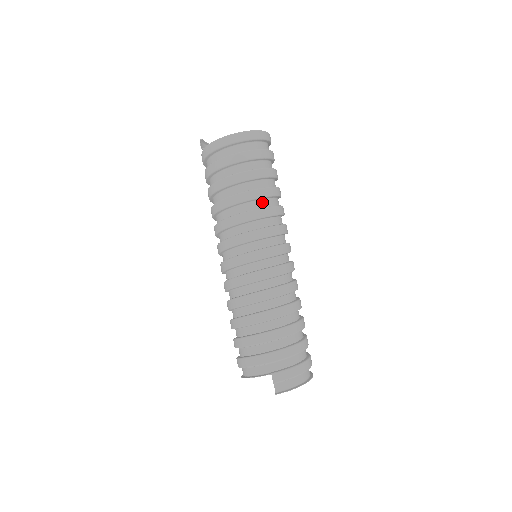
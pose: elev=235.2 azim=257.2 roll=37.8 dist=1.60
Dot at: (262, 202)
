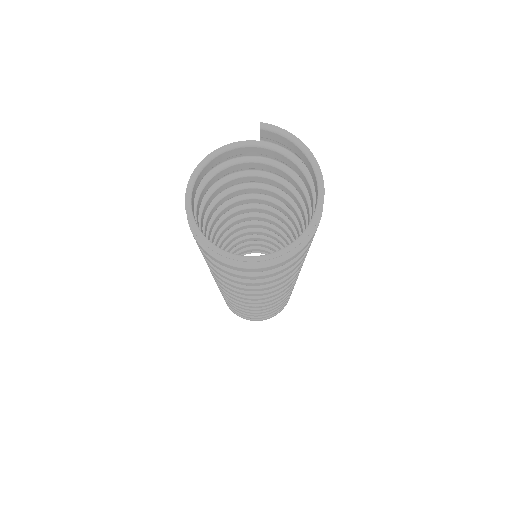
Dot at: (280, 242)
